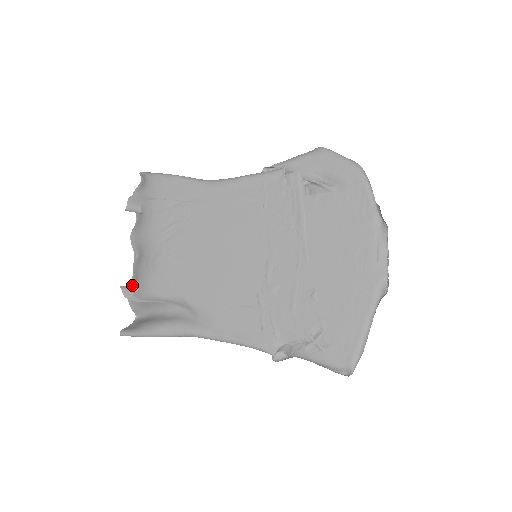
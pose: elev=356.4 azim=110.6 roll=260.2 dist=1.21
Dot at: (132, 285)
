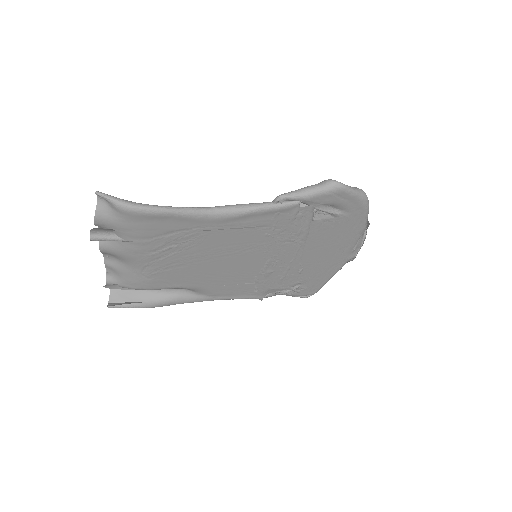
Dot at: (110, 277)
